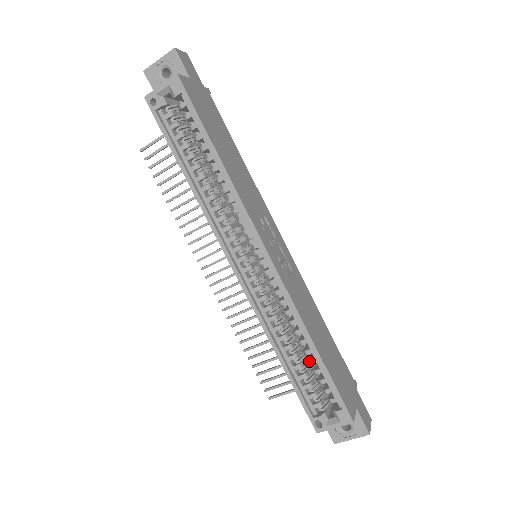
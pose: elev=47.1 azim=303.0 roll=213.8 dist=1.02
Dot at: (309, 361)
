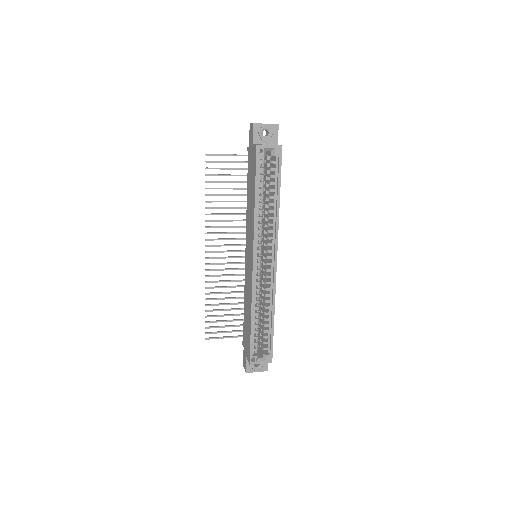
Dot at: (265, 325)
